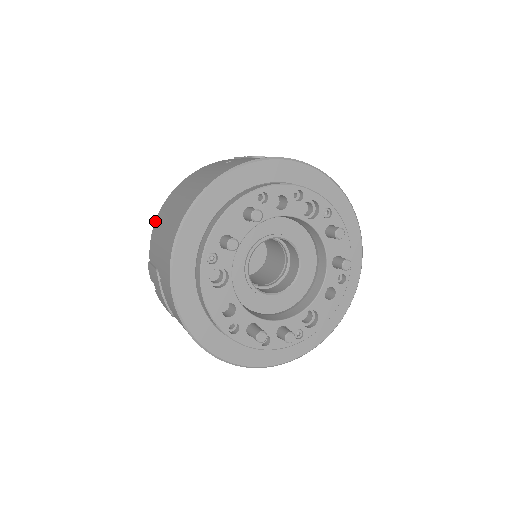
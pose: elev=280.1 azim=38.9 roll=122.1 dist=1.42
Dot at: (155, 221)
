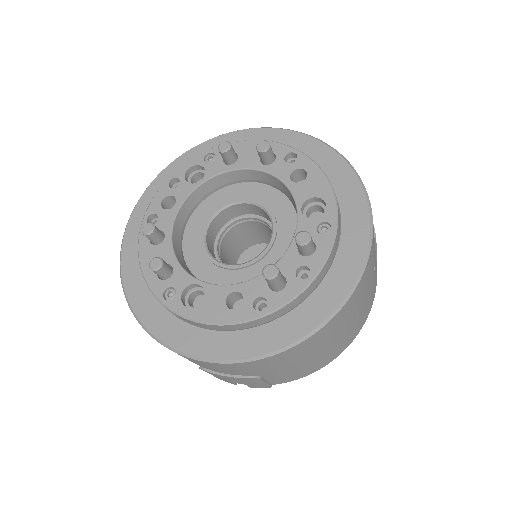
Dot at: occluded
